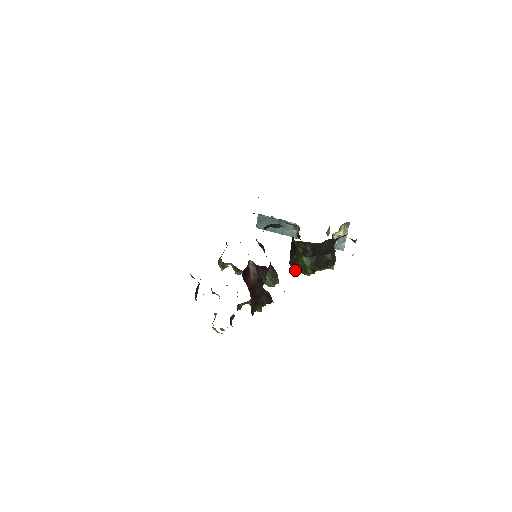
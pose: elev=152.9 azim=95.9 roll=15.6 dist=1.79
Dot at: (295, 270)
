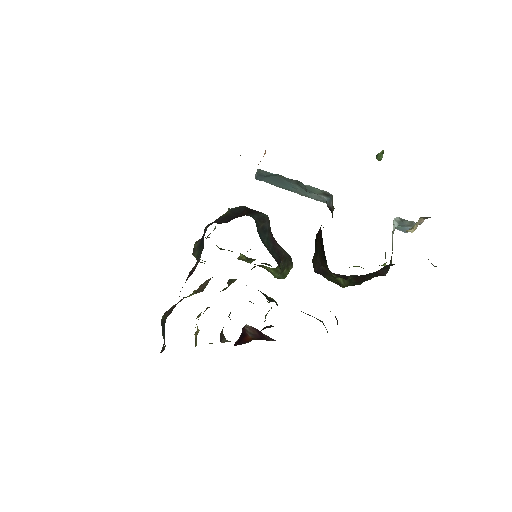
Dot at: occluded
